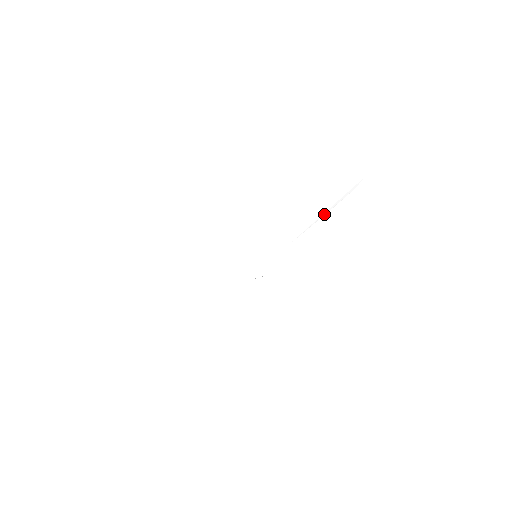
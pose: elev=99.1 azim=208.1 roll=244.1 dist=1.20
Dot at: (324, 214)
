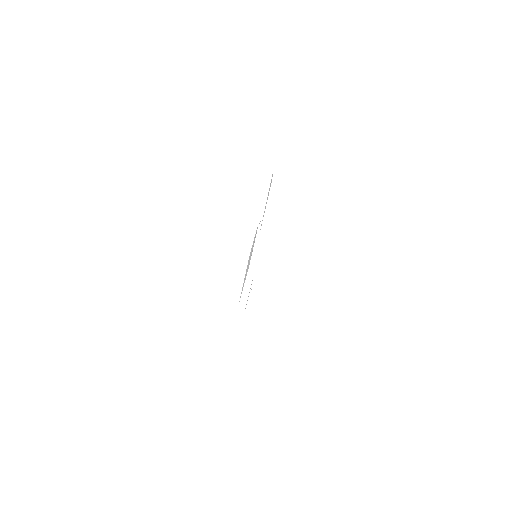
Dot at: (270, 202)
